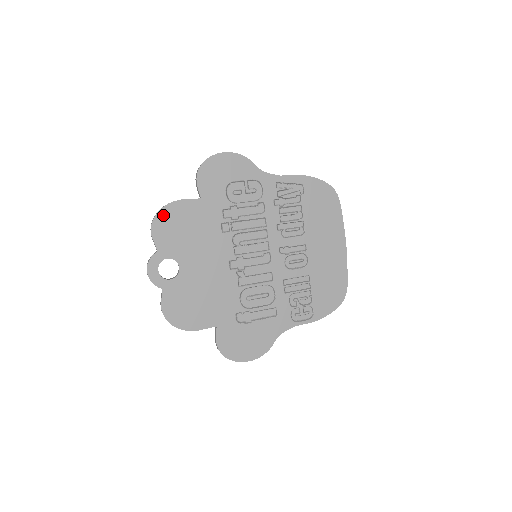
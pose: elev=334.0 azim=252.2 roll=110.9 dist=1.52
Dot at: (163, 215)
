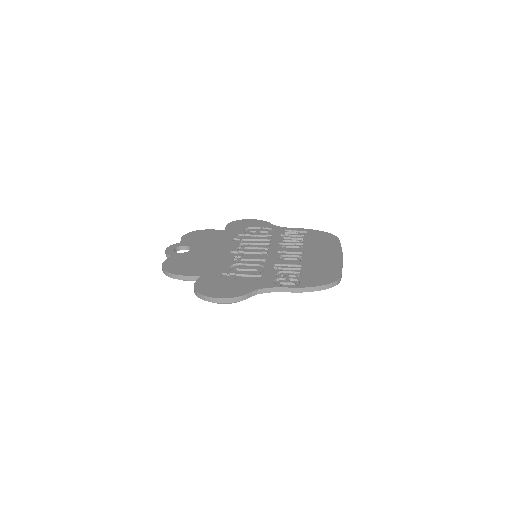
Dot at: (195, 233)
